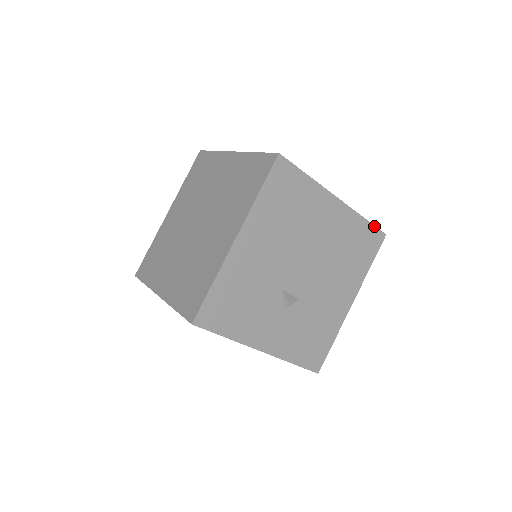
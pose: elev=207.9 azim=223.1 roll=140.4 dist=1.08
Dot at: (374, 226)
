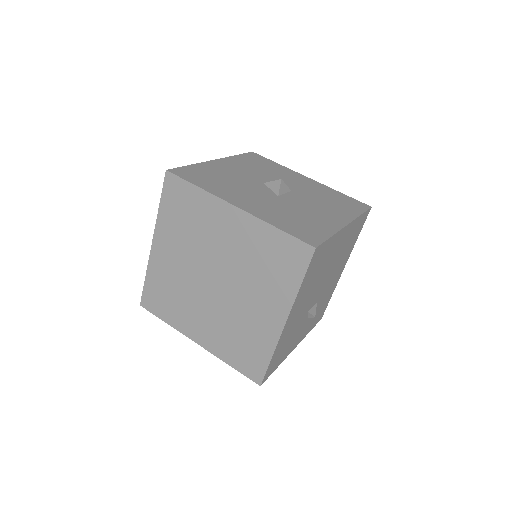
Dot at: (366, 211)
